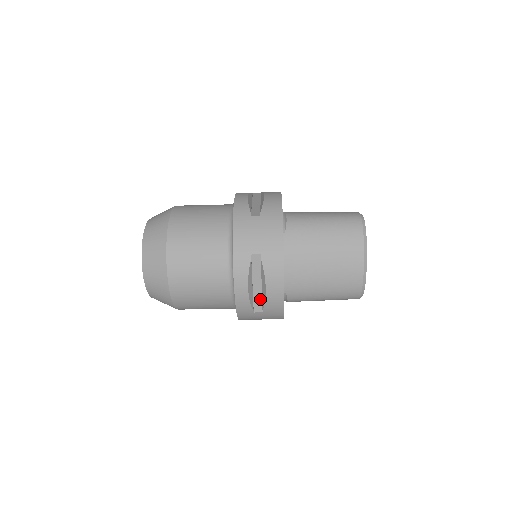
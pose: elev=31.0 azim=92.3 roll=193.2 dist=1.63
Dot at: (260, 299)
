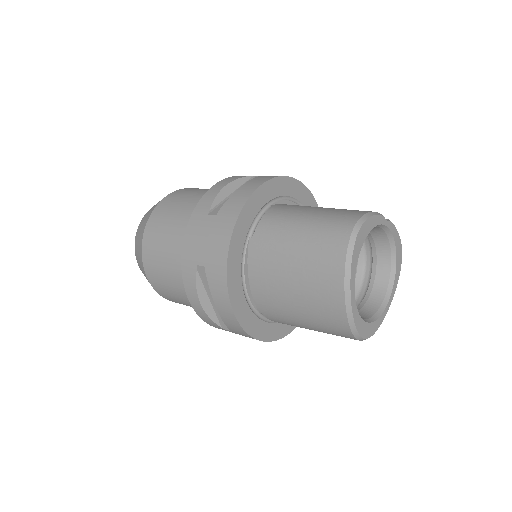
Dot at: occluded
